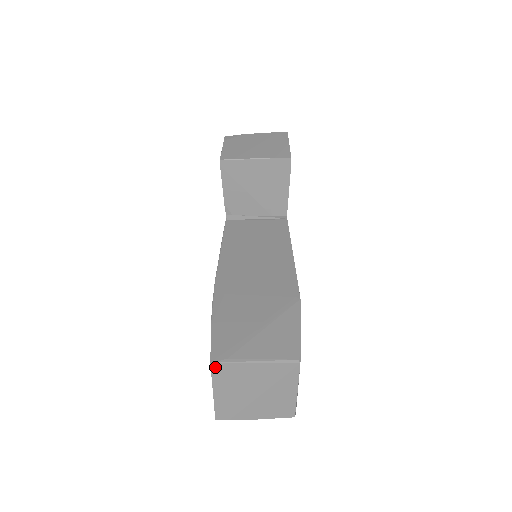
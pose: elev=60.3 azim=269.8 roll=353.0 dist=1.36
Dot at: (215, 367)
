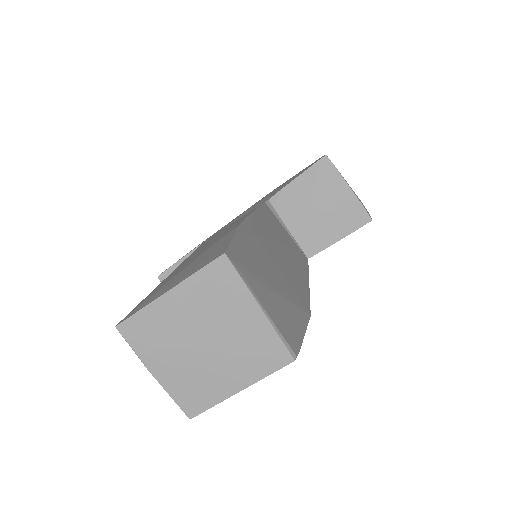
Dot at: (220, 264)
